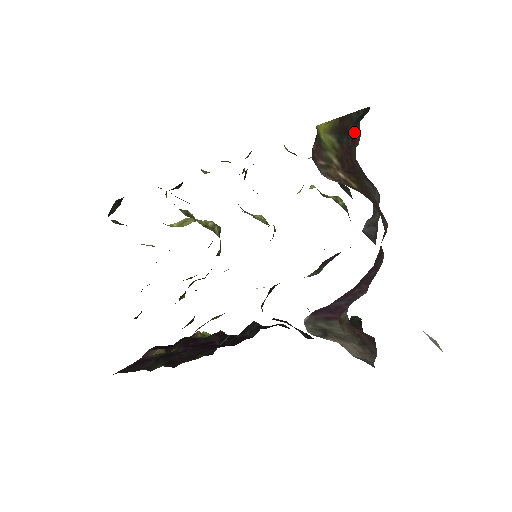
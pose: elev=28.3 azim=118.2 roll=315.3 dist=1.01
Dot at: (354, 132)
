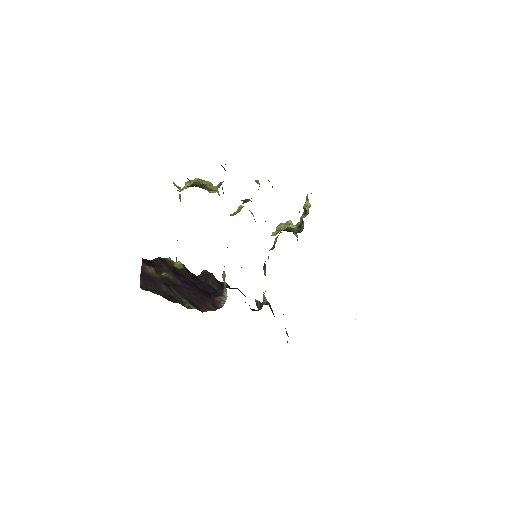
Dot at: occluded
